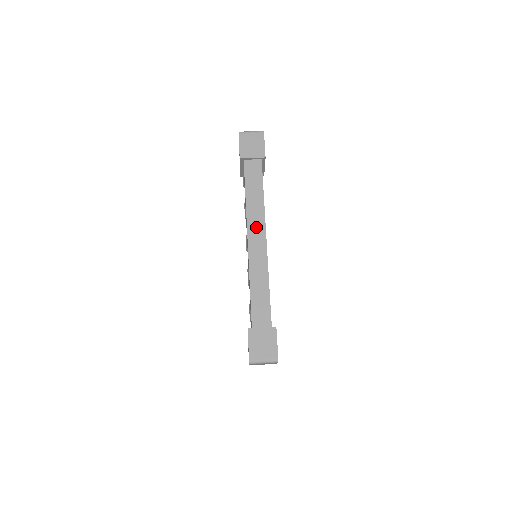
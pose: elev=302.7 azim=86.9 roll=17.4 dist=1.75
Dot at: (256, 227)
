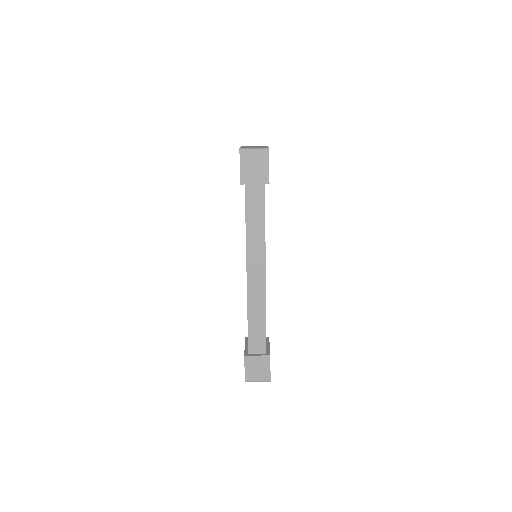
Dot at: (256, 261)
